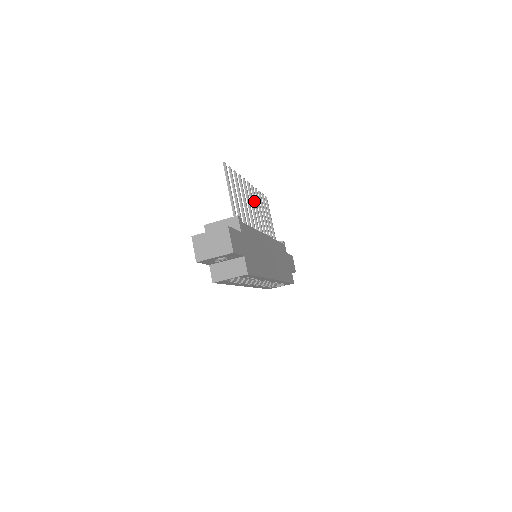
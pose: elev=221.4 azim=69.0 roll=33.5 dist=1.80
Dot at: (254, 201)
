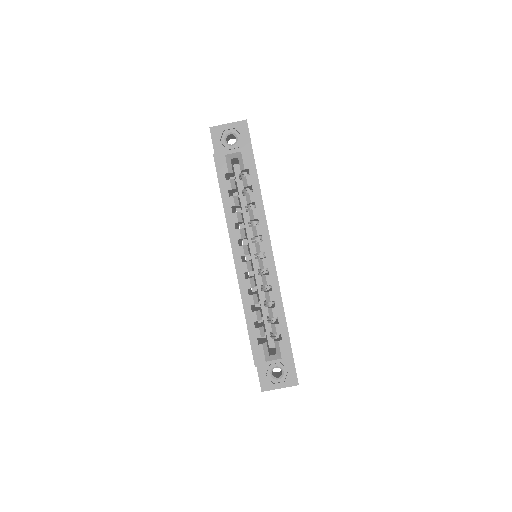
Dot at: occluded
